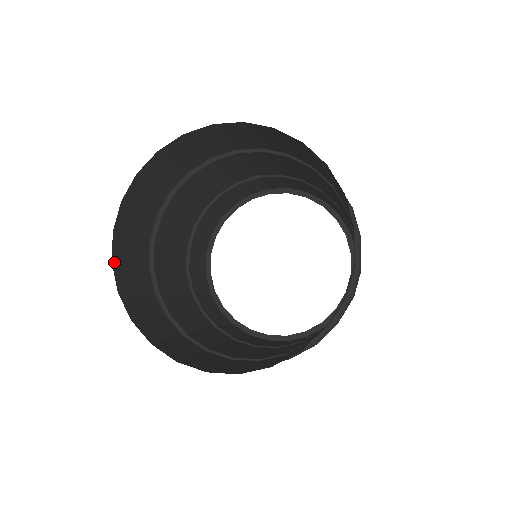
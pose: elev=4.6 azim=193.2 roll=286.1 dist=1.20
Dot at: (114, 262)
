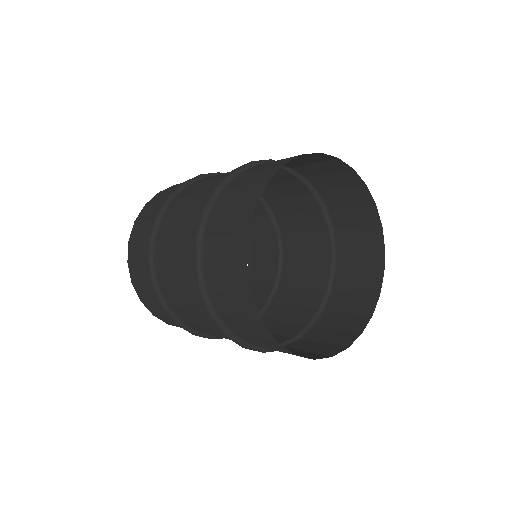
Dot at: (265, 181)
